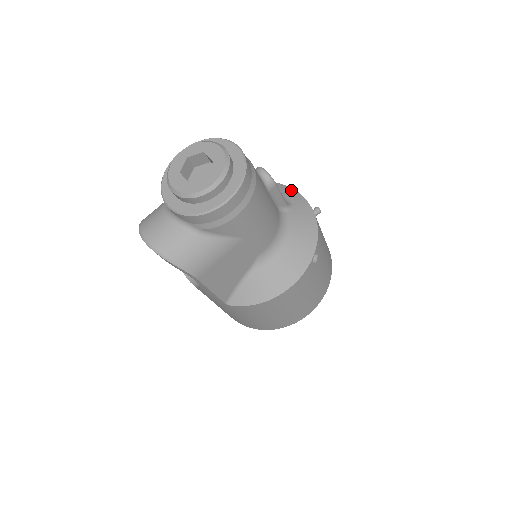
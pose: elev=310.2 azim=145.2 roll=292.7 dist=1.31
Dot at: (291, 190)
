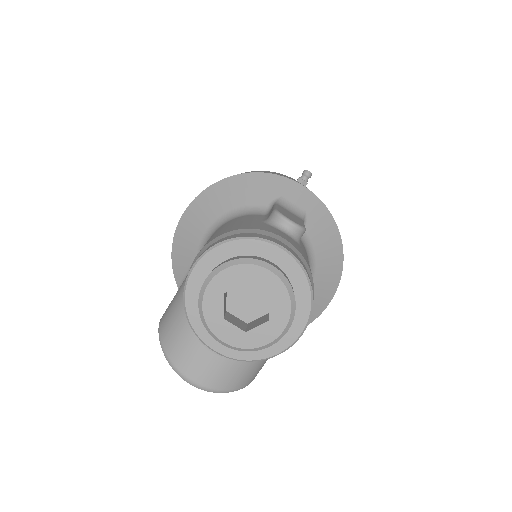
Dot at: (289, 183)
